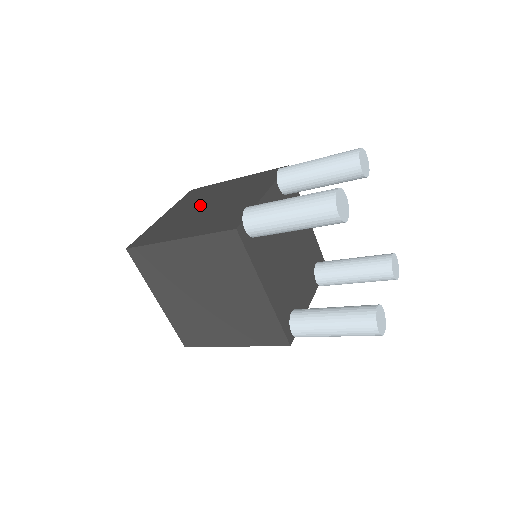
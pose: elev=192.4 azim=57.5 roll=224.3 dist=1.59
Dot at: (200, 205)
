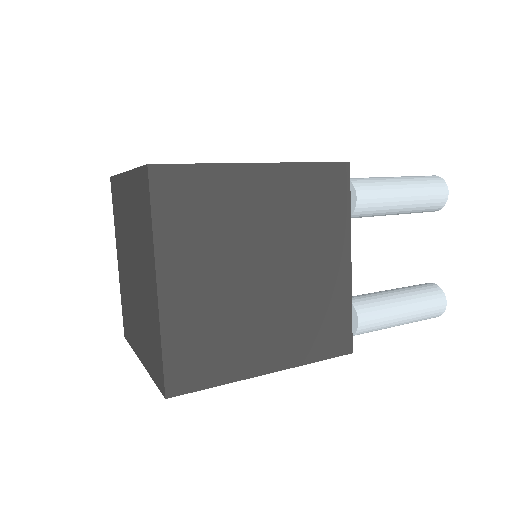
Dot at: (240, 264)
